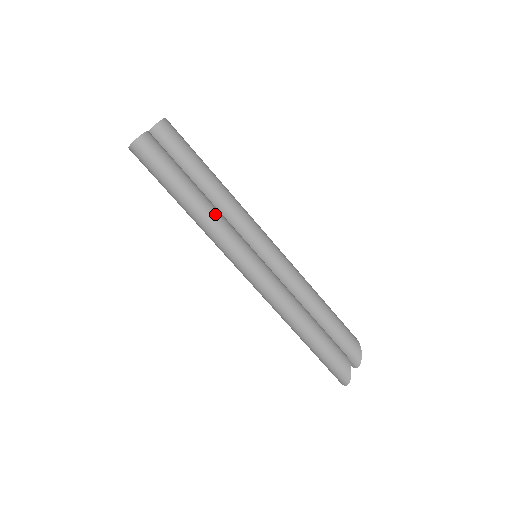
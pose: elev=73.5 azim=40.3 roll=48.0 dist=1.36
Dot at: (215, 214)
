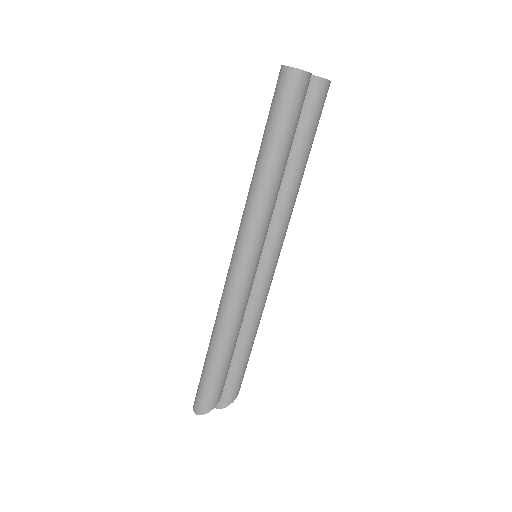
Dot at: (274, 195)
